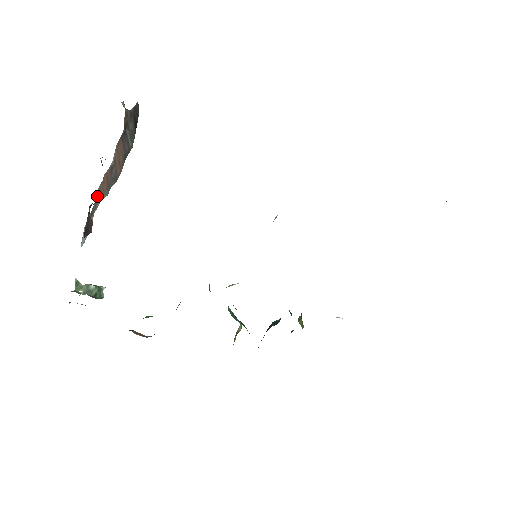
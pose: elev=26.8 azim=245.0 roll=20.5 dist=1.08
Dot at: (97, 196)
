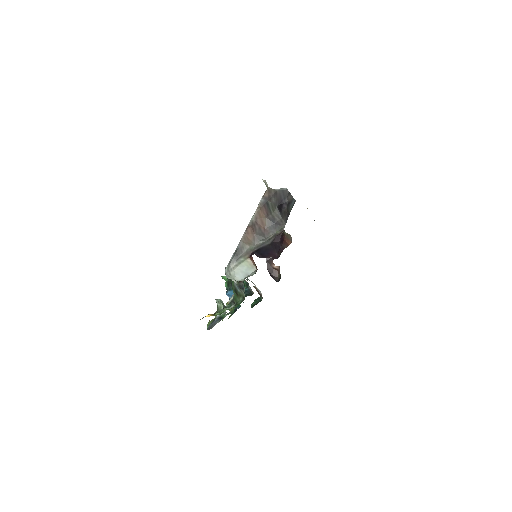
Dot at: (243, 243)
